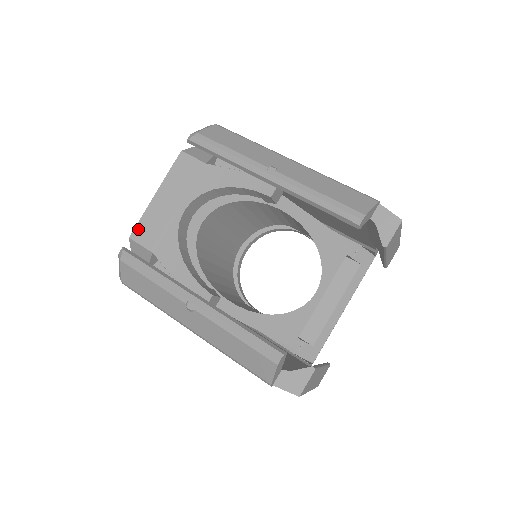
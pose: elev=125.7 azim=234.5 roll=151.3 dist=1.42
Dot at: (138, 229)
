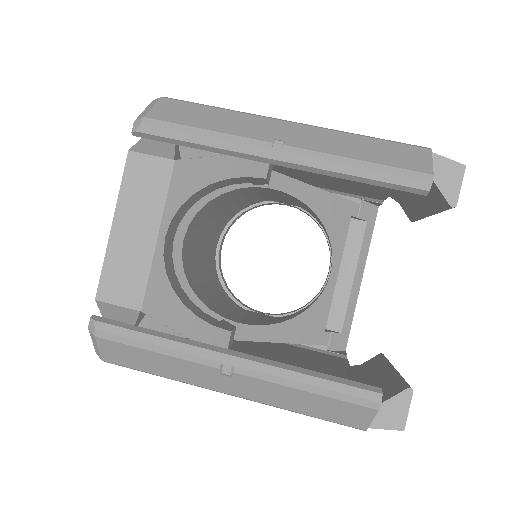
Dot at: (104, 284)
